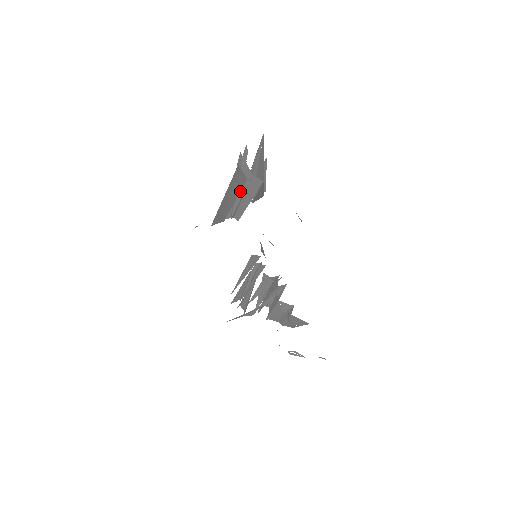
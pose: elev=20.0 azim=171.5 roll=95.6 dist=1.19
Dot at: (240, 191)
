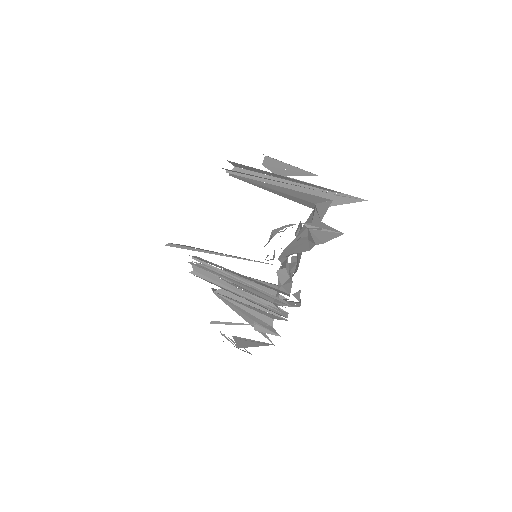
Dot at: occluded
